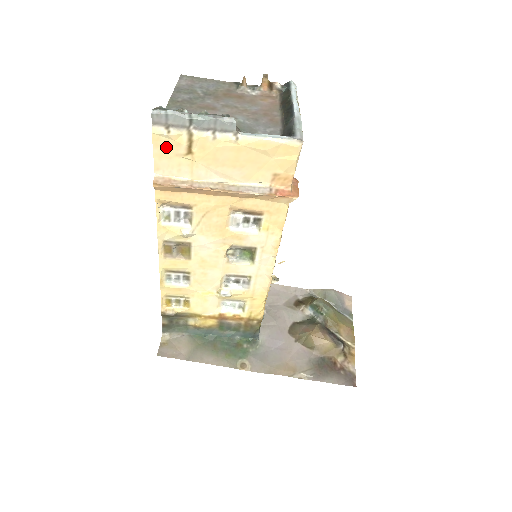
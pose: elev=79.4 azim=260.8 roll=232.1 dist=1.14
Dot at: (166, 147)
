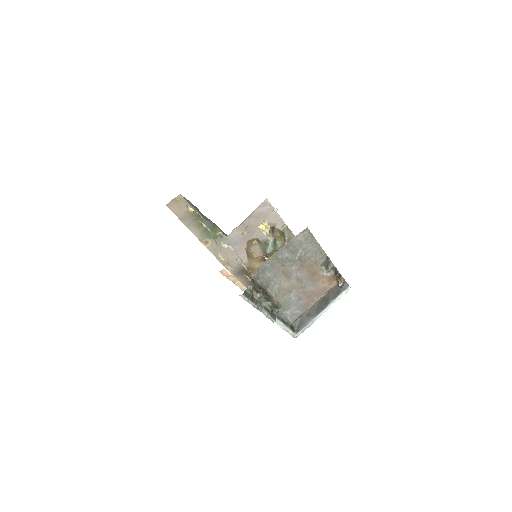
Dot at: occluded
